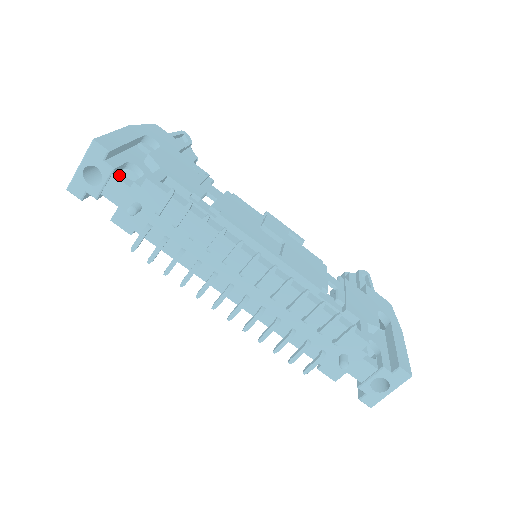
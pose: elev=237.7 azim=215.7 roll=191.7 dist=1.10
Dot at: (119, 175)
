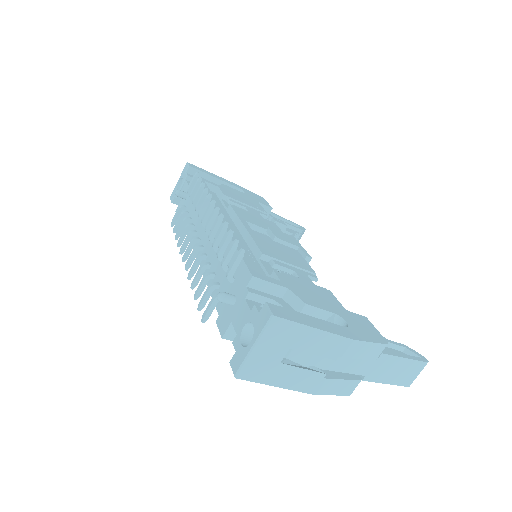
Dot at: occluded
